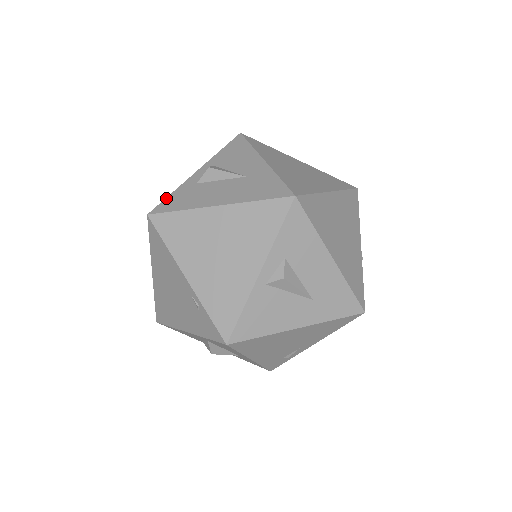
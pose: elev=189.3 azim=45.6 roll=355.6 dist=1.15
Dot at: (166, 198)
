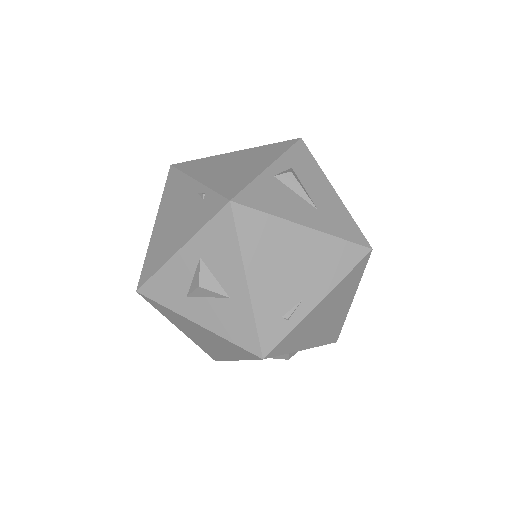
Dot at: occluded
